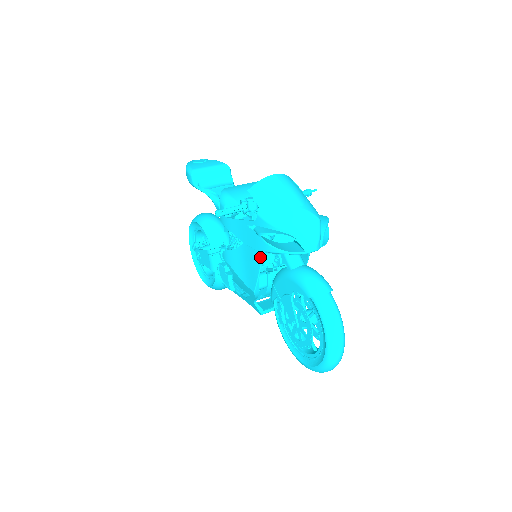
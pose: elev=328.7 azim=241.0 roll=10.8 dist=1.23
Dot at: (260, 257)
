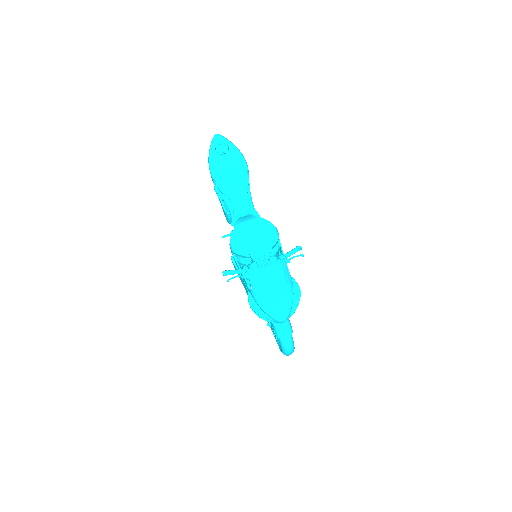
Dot at: occluded
